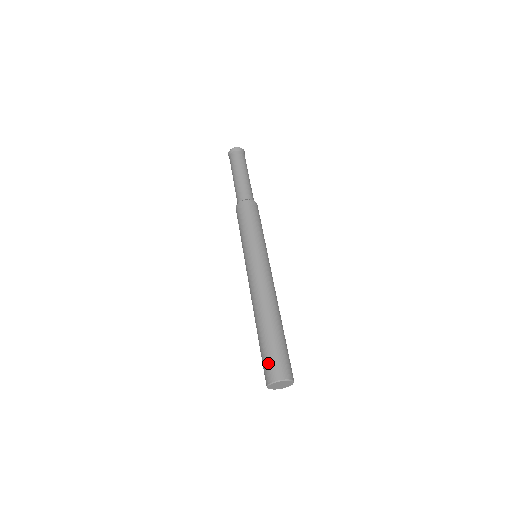
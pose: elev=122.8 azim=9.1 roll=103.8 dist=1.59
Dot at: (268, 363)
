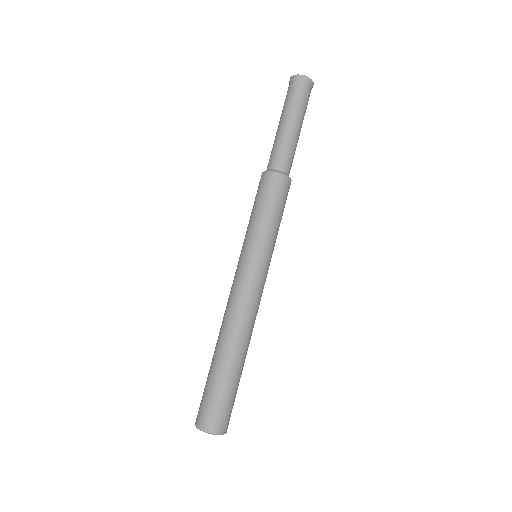
Dot at: (206, 406)
